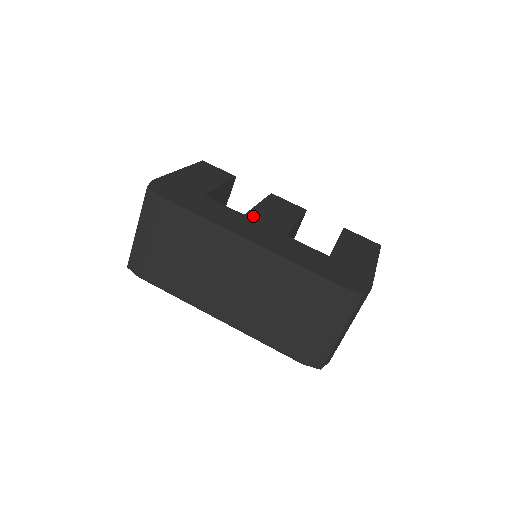
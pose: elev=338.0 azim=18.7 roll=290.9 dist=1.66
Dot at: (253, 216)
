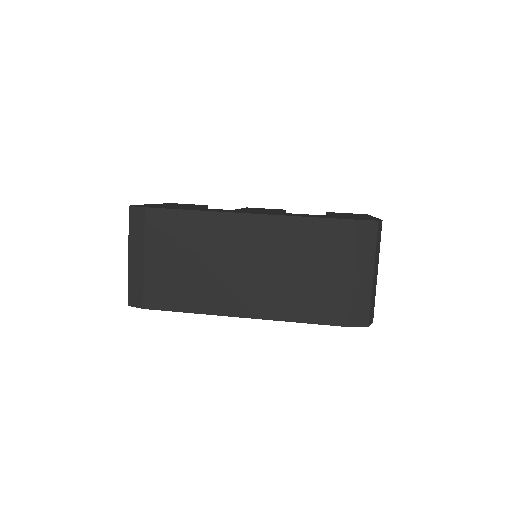
Dot at: (241, 210)
